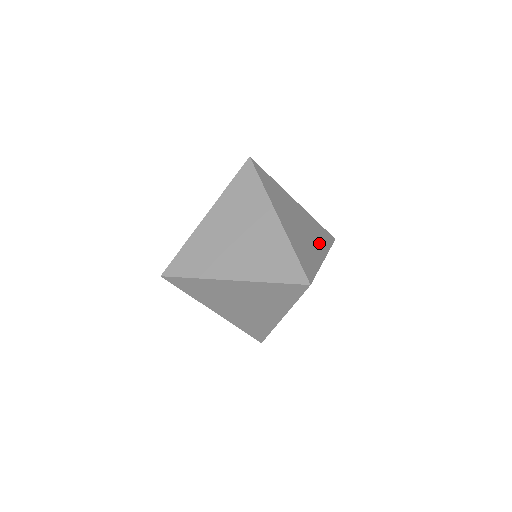
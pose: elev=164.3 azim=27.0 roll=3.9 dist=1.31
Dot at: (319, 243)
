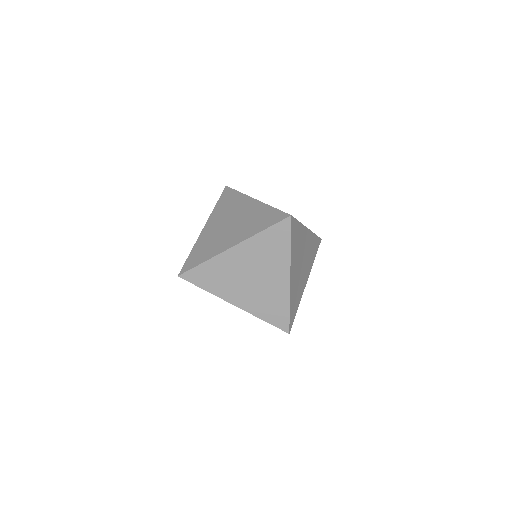
Dot at: (308, 267)
